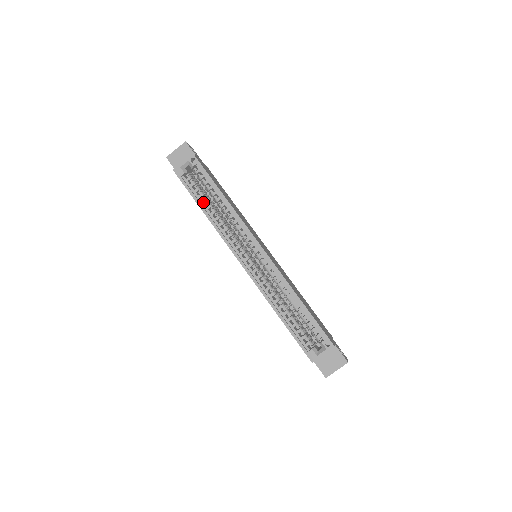
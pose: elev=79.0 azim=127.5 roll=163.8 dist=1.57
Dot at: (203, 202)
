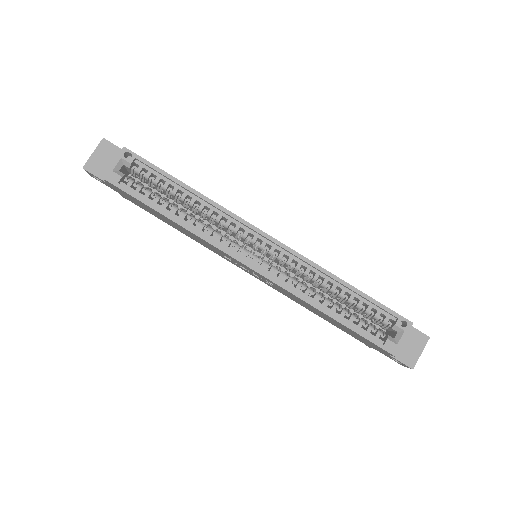
Dot at: (164, 207)
